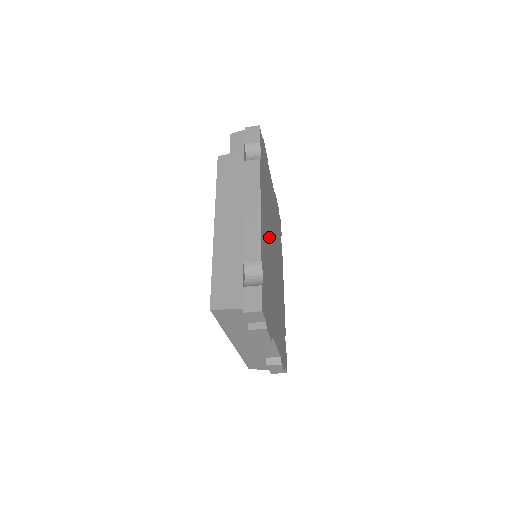
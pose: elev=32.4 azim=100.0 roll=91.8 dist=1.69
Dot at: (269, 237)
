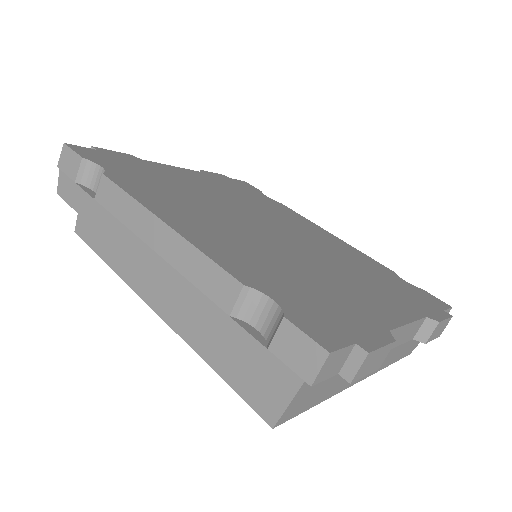
Dot at: (233, 227)
